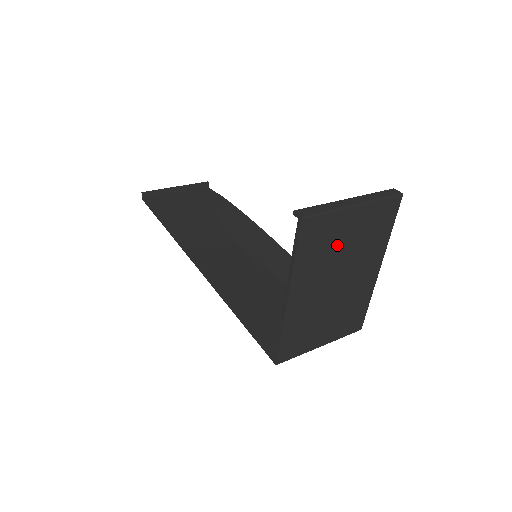
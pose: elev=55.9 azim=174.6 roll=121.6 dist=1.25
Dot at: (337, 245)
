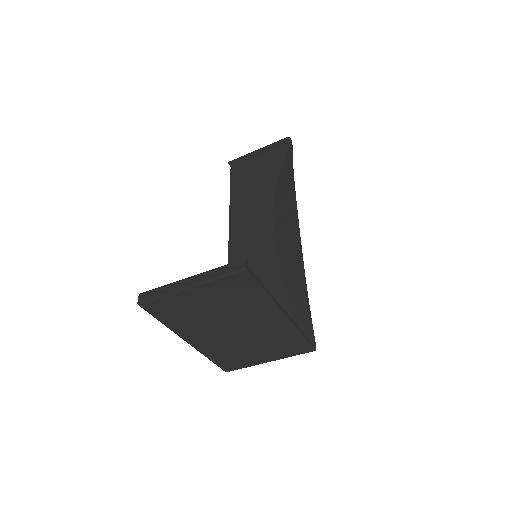
Dot at: (201, 310)
